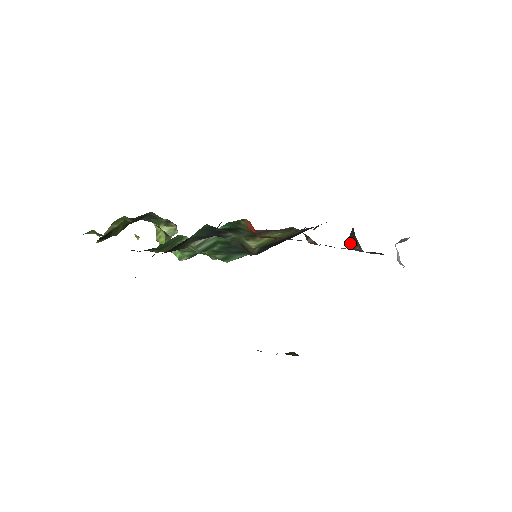
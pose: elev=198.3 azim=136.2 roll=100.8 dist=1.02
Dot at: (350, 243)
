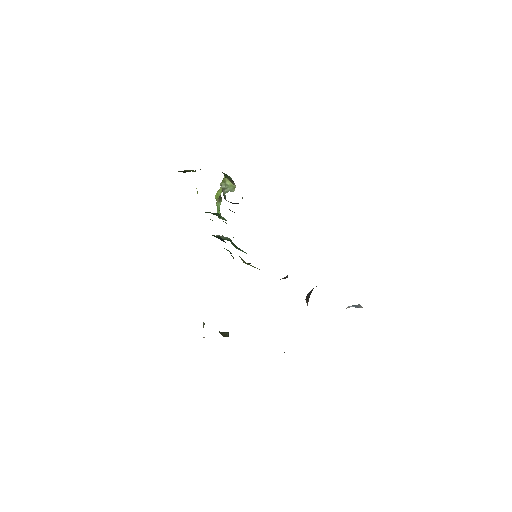
Dot at: (307, 295)
